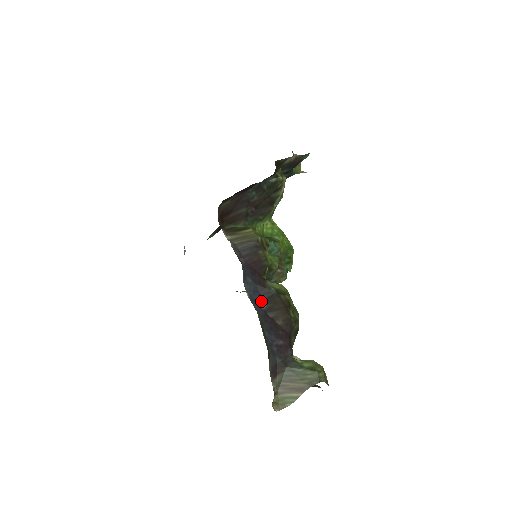
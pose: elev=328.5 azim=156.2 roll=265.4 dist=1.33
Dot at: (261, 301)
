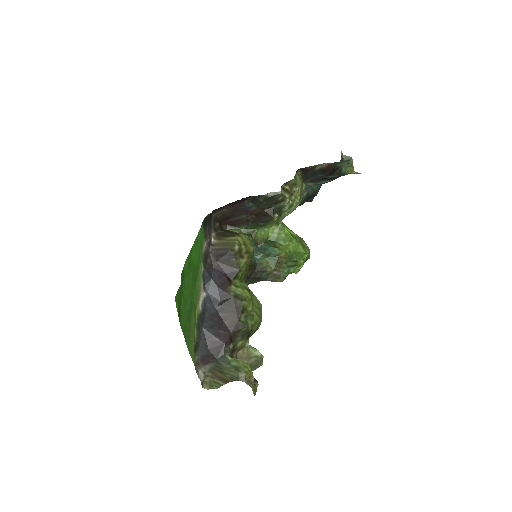
Dot at: (218, 301)
